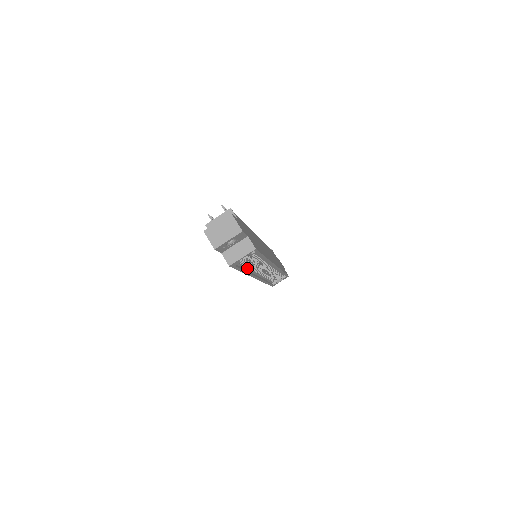
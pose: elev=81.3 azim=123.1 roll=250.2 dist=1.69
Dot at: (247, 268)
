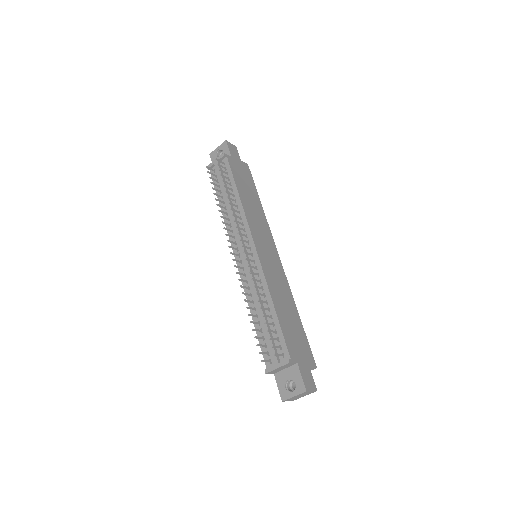
Dot at: occluded
